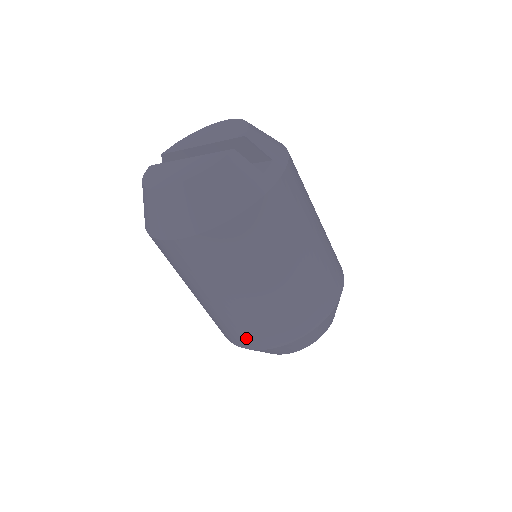
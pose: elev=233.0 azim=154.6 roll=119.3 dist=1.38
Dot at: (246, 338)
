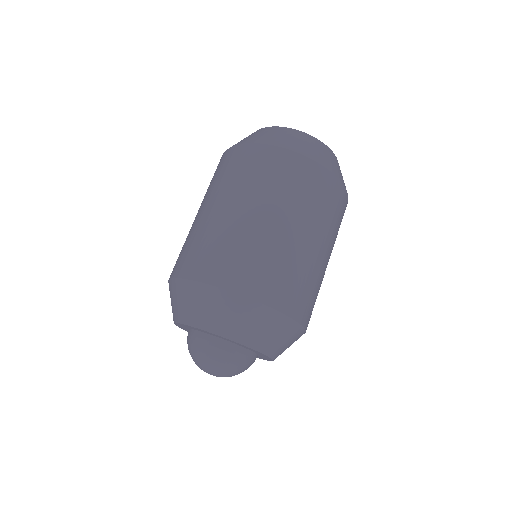
Dot at: (243, 273)
